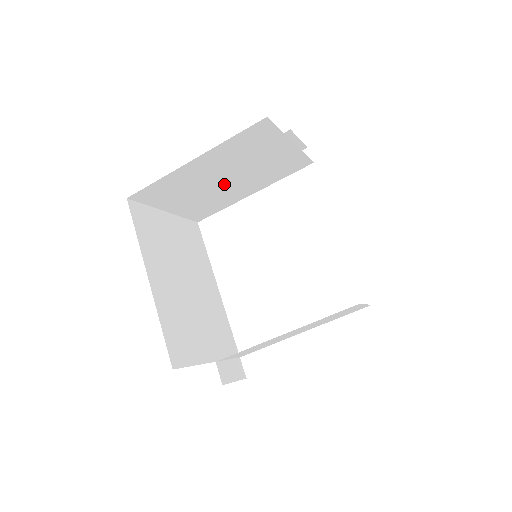
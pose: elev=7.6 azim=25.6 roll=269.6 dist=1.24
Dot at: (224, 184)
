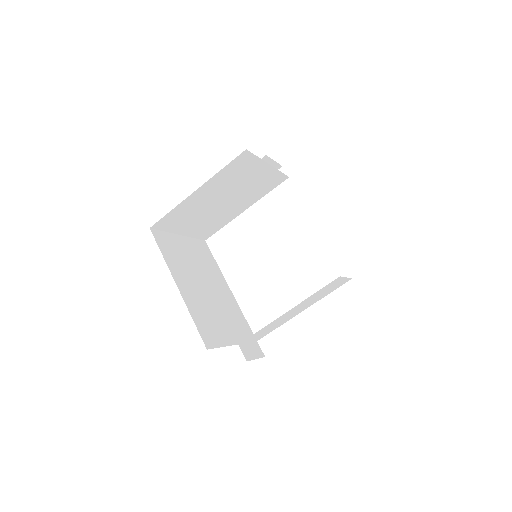
Dot at: (222, 205)
